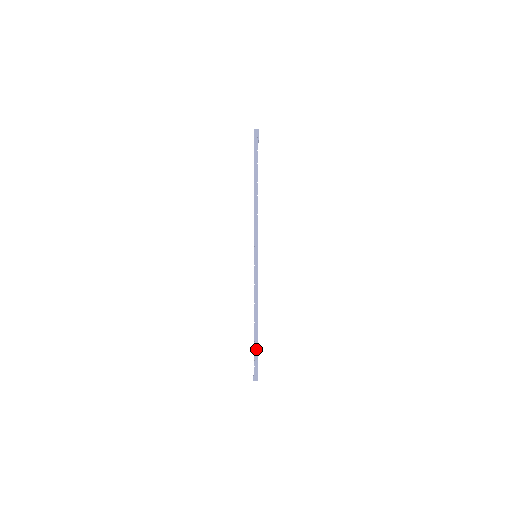
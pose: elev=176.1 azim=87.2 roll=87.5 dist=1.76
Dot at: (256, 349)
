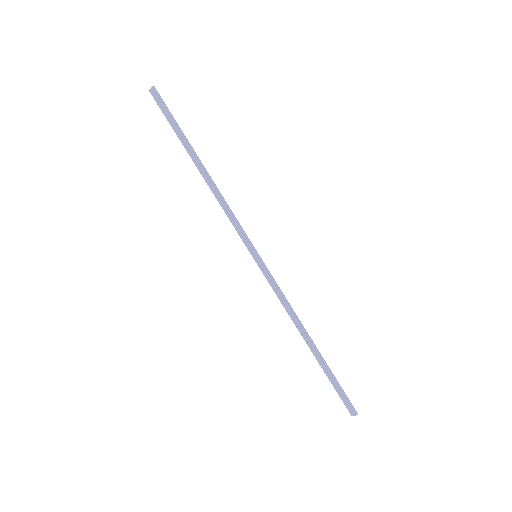
Dot at: (330, 375)
